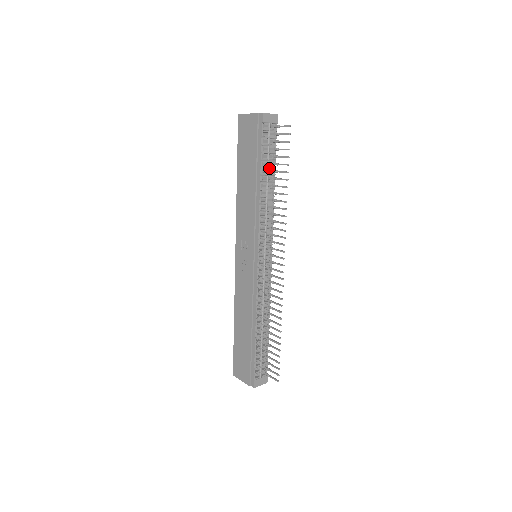
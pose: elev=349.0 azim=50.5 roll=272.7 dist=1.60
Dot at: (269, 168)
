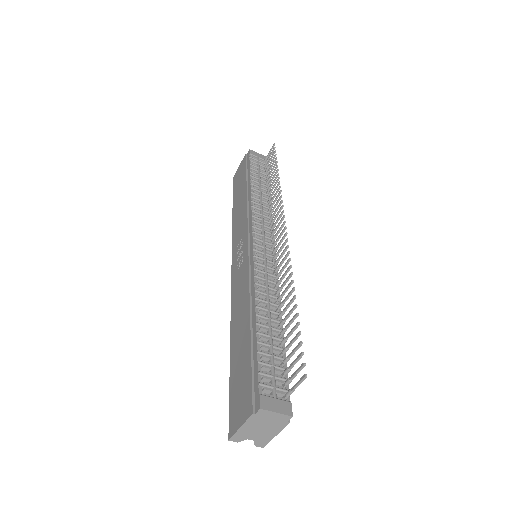
Dot at: (261, 181)
